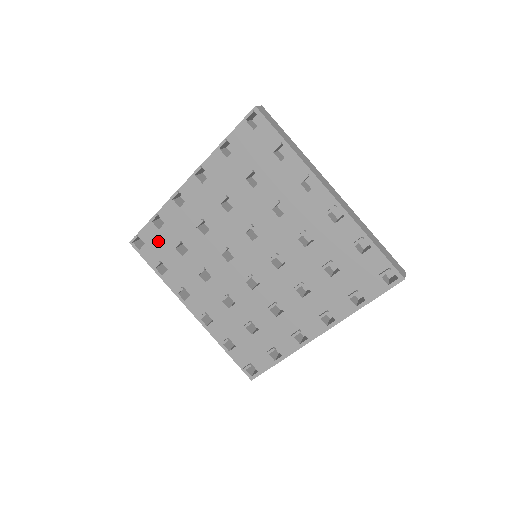
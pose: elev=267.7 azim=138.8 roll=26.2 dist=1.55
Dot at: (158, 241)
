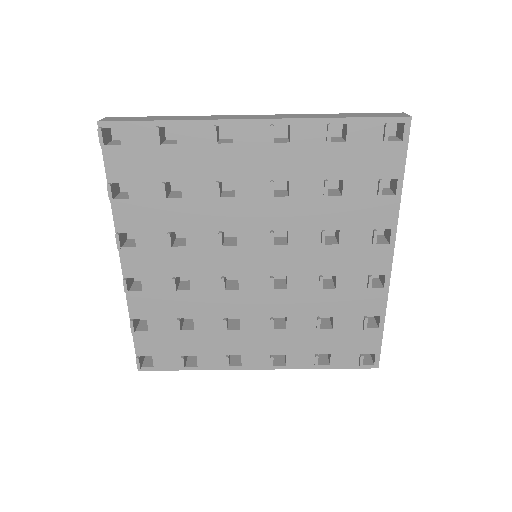
Dot at: (160, 341)
